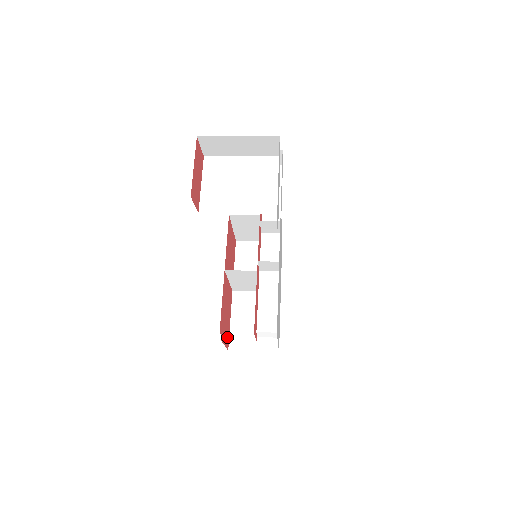
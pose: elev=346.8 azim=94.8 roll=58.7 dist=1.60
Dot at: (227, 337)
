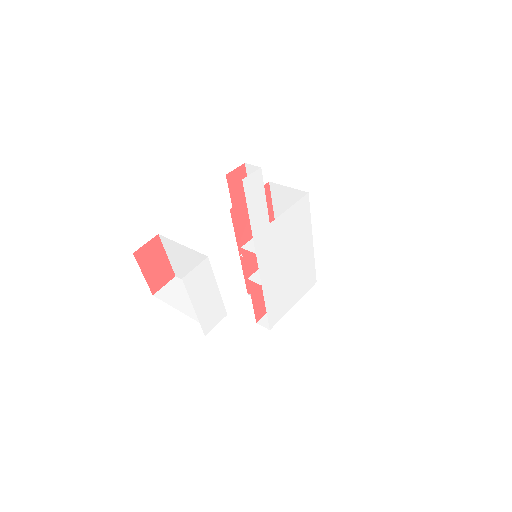
Dot at: occluded
